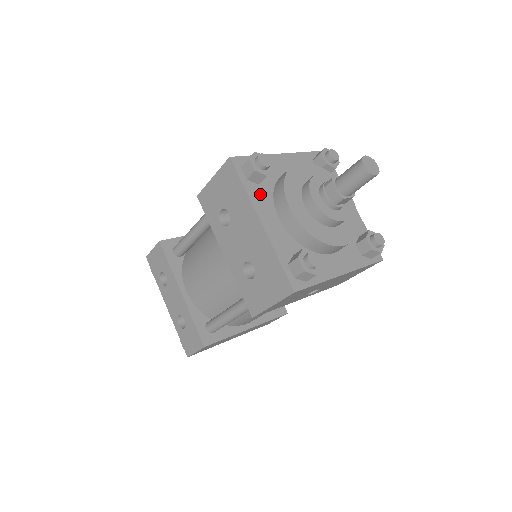
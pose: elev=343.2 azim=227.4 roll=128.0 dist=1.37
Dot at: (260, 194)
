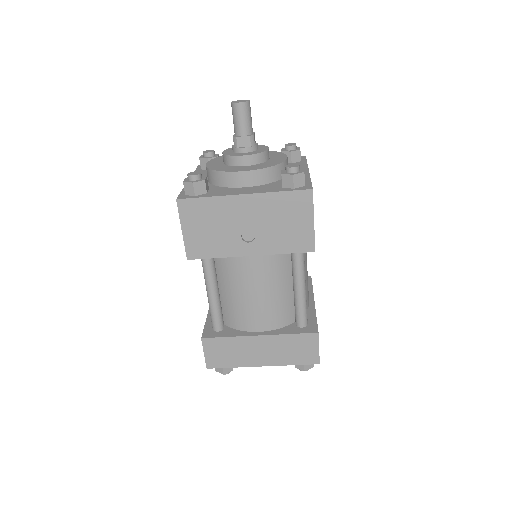
Dot at: (205, 173)
